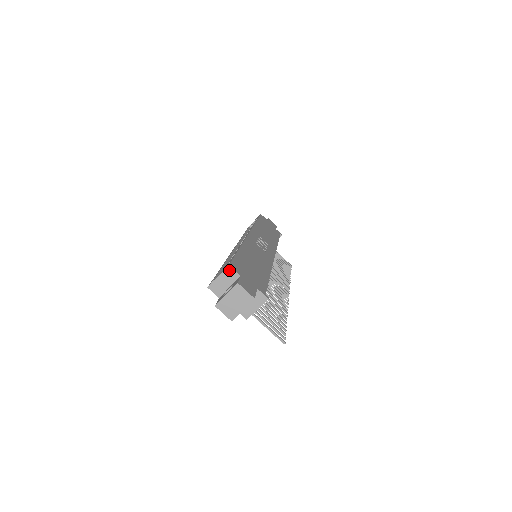
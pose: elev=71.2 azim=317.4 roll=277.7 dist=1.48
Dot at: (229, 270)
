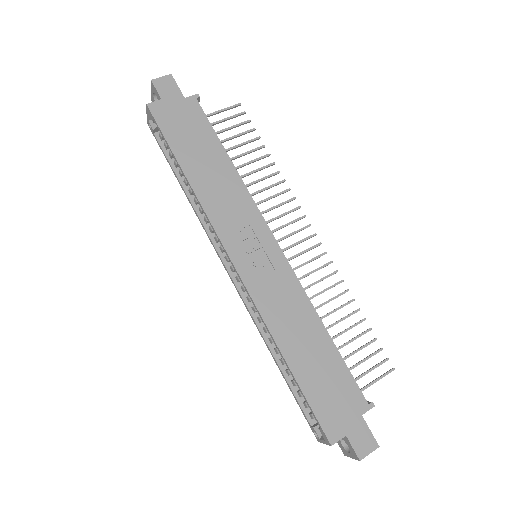
Dot at: (333, 443)
